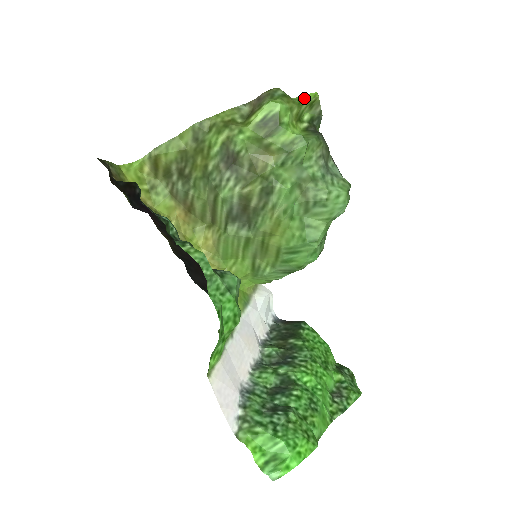
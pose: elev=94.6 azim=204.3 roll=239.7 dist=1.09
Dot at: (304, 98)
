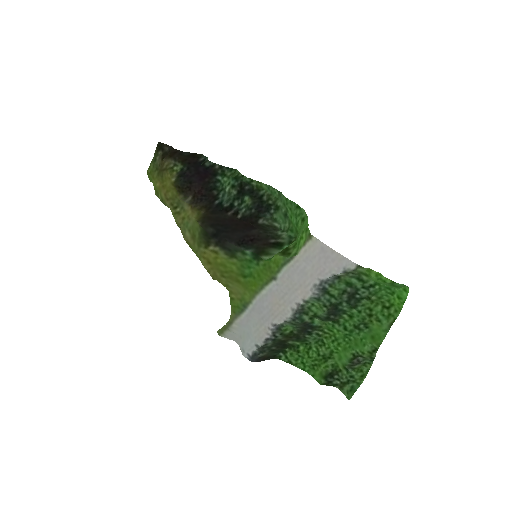
Dot at: occluded
